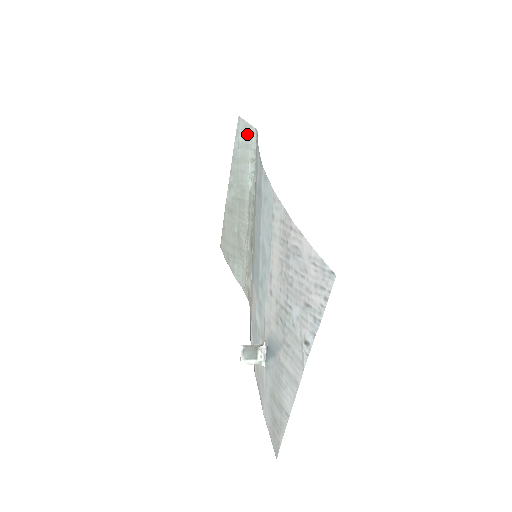
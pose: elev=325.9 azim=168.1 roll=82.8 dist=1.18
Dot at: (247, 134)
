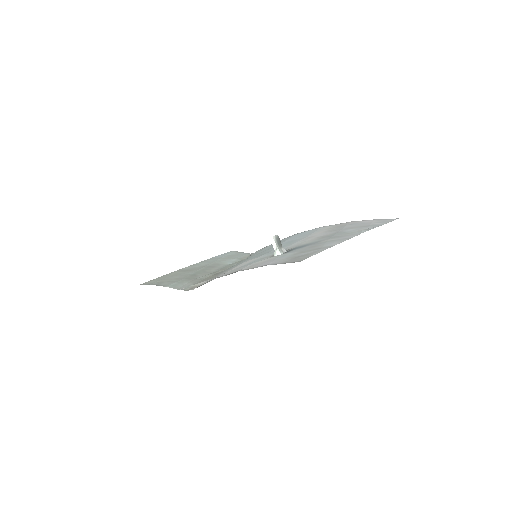
Dot at: (239, 254)
